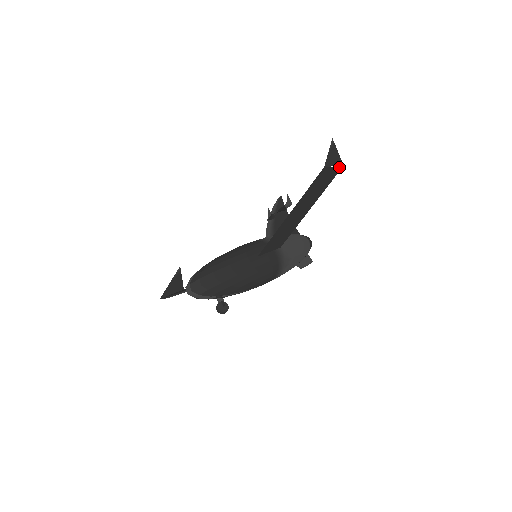
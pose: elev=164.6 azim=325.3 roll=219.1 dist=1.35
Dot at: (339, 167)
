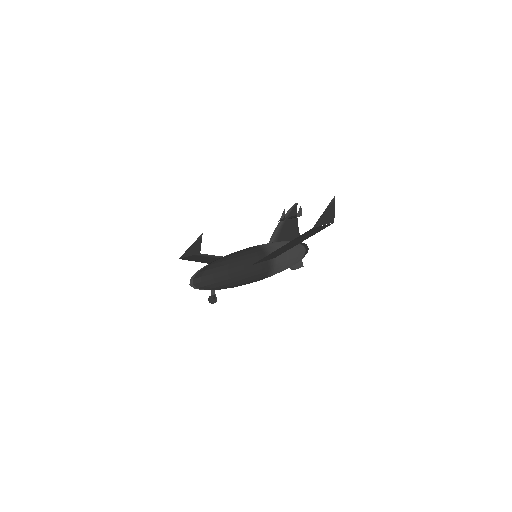
Dot at: (329, 224)
